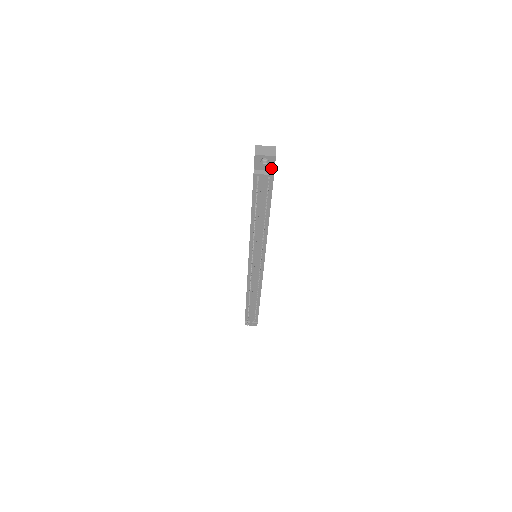
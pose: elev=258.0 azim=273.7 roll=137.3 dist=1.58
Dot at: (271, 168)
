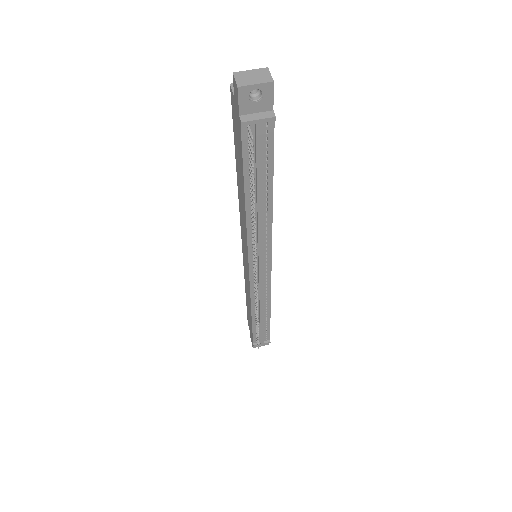
Dot at: (267, 106)
